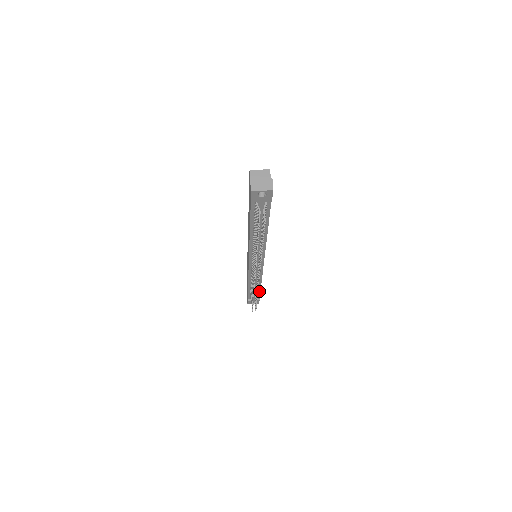
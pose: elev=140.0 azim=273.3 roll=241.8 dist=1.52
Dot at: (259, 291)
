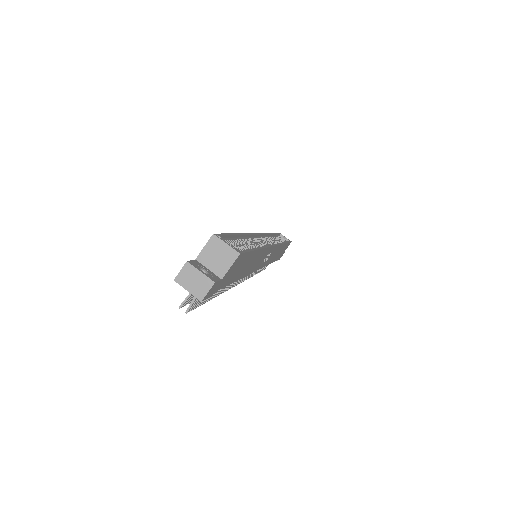
Dot at: occluded
